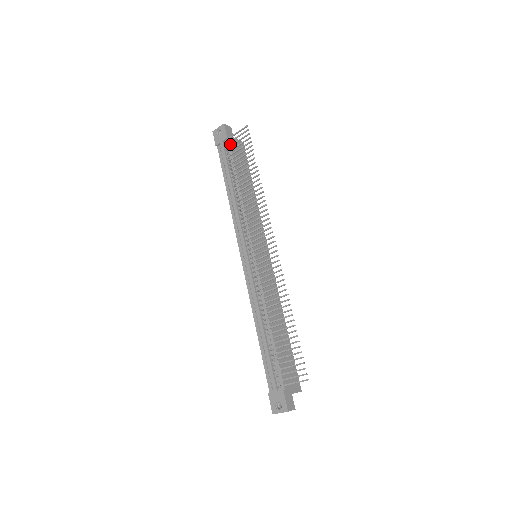
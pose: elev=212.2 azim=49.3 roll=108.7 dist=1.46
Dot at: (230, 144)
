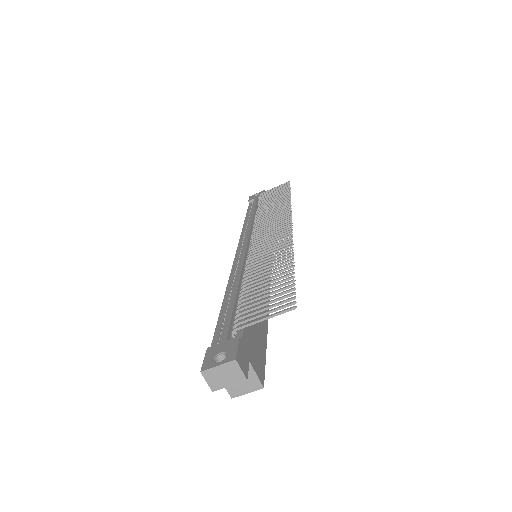
Dot at: occluded
